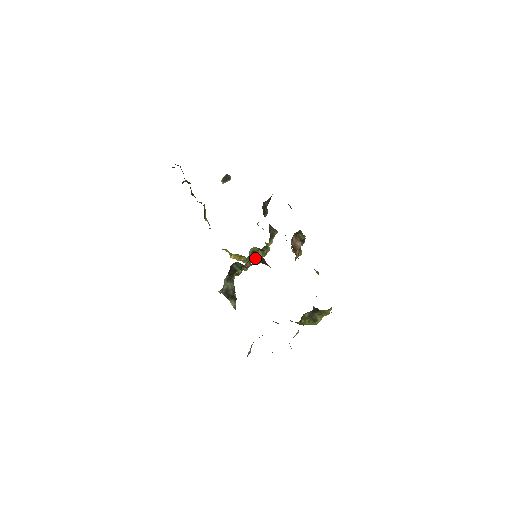
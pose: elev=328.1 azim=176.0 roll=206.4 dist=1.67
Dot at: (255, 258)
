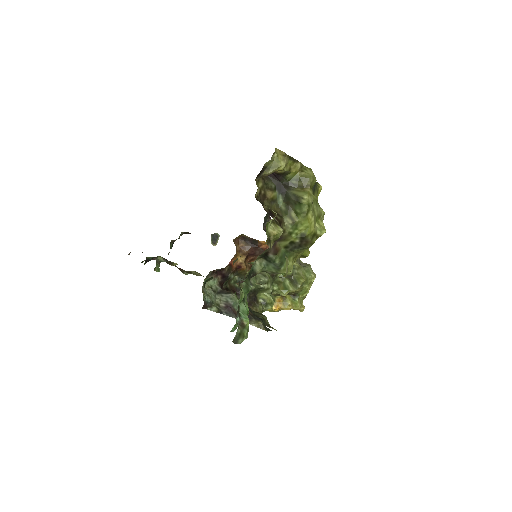
Dot at: (290, 282)
